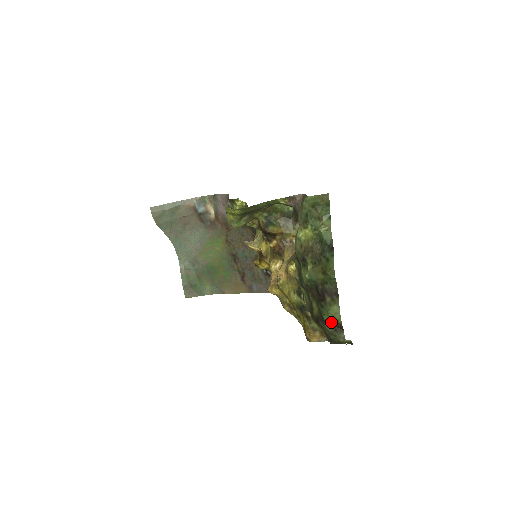
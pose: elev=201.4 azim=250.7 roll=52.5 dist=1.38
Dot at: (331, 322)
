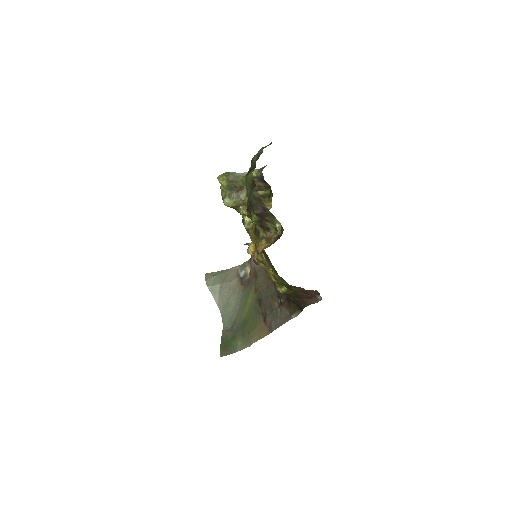
Dot at: (248, 184)
